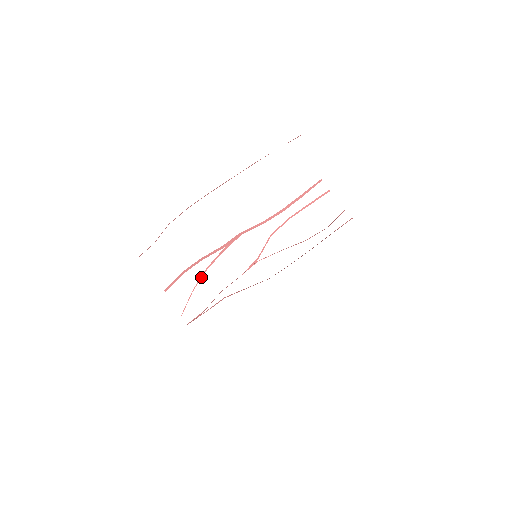
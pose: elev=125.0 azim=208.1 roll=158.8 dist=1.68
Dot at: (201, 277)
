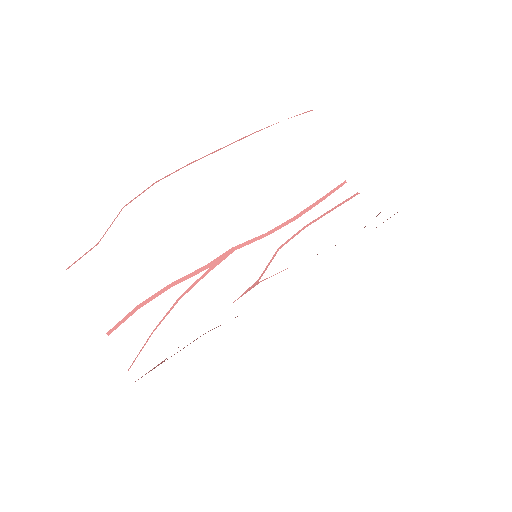
Dot at: (169, 311)
